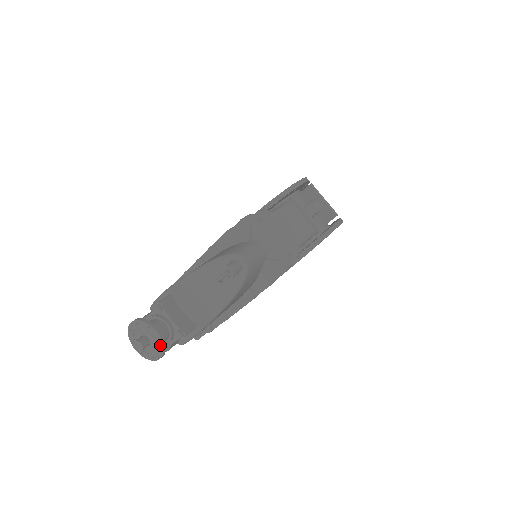
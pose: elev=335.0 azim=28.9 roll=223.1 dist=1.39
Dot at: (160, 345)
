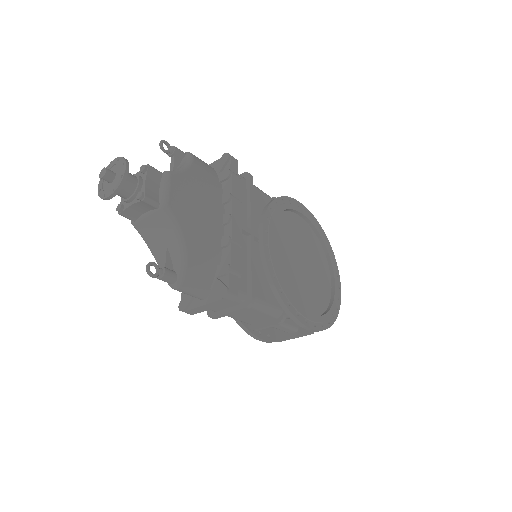
Dot at: (121, 161)
